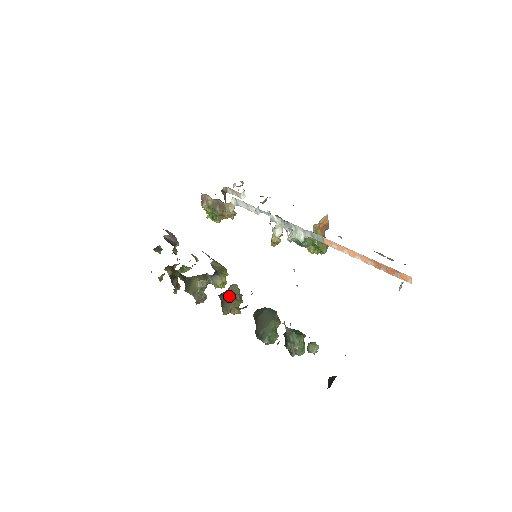
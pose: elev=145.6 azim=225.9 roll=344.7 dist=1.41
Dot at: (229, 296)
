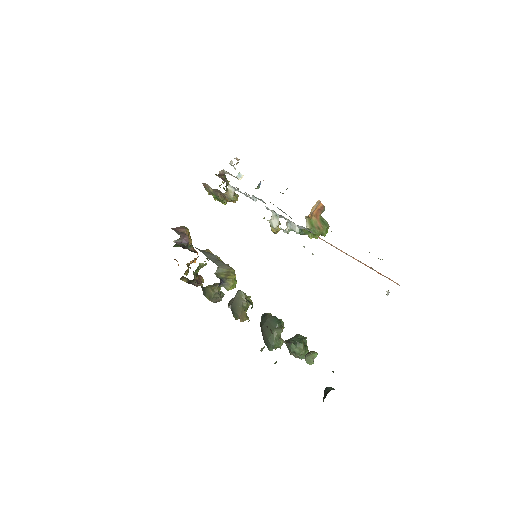
Dot at: (236, 304)
